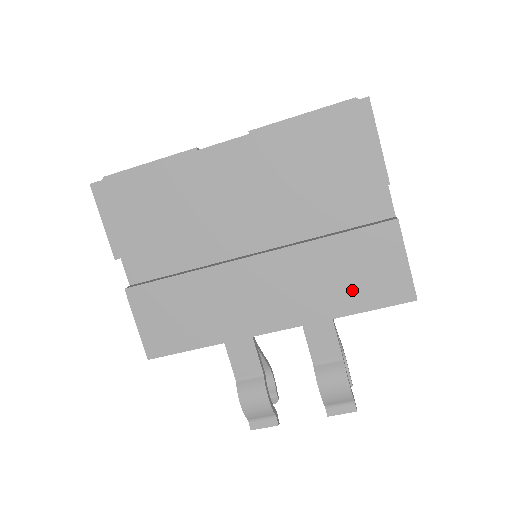
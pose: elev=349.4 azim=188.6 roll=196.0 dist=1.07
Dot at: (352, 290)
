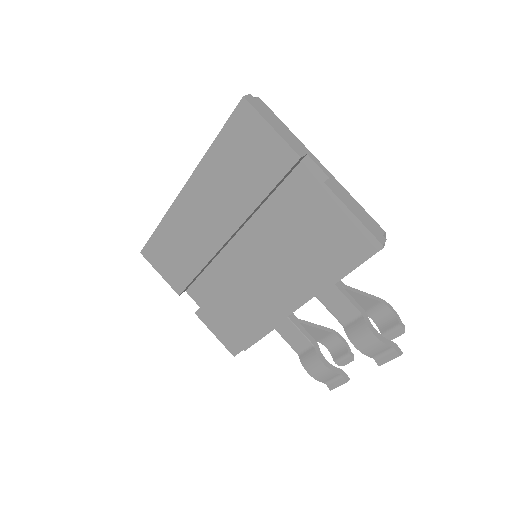
Dot at: (327, 258)
